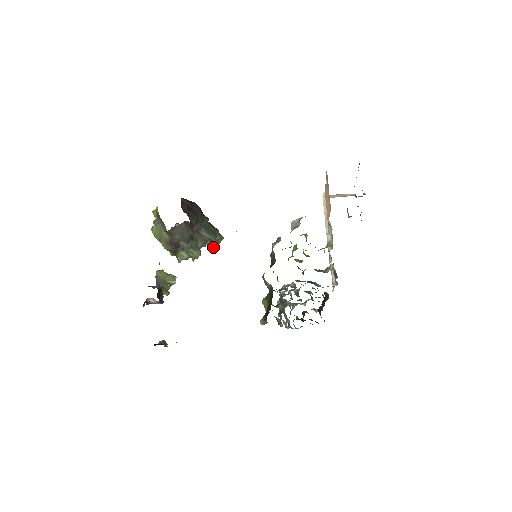
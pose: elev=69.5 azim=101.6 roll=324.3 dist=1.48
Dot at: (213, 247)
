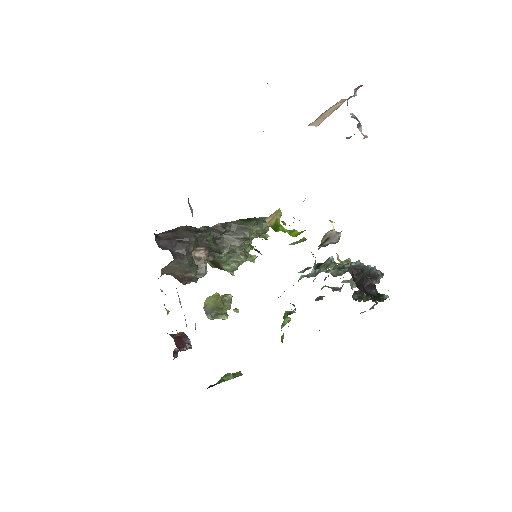
Dot at: (267, 236)
